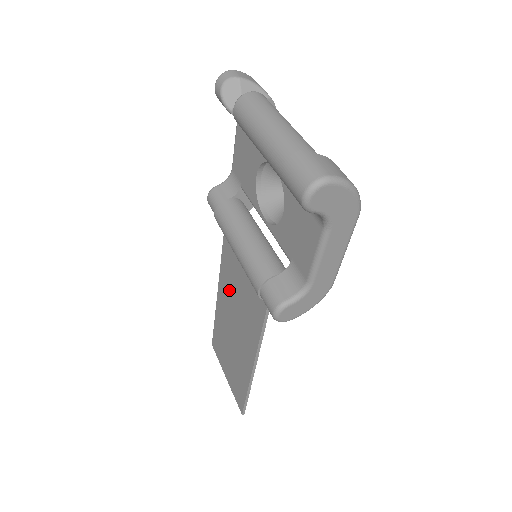
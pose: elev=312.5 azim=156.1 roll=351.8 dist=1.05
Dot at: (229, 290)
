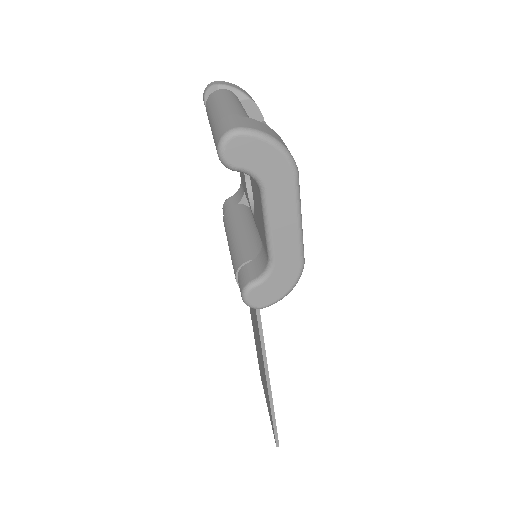
Dot at: occluded
